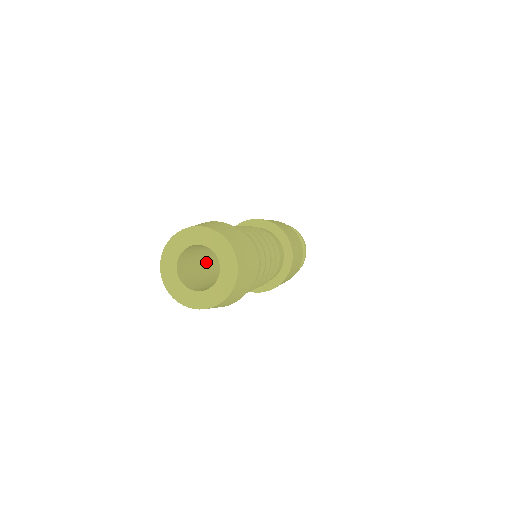
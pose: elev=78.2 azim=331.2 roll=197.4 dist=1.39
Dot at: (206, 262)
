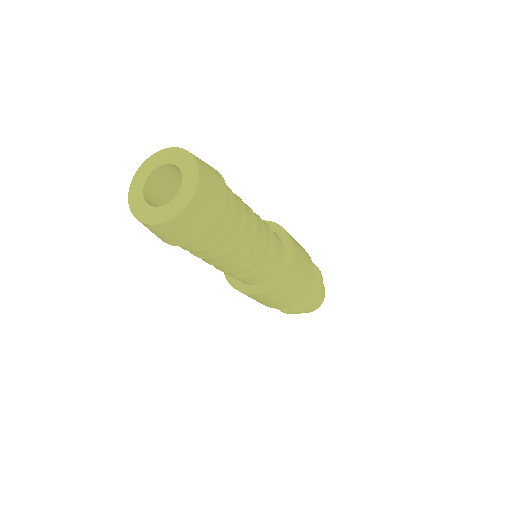
Dot at: occluded
